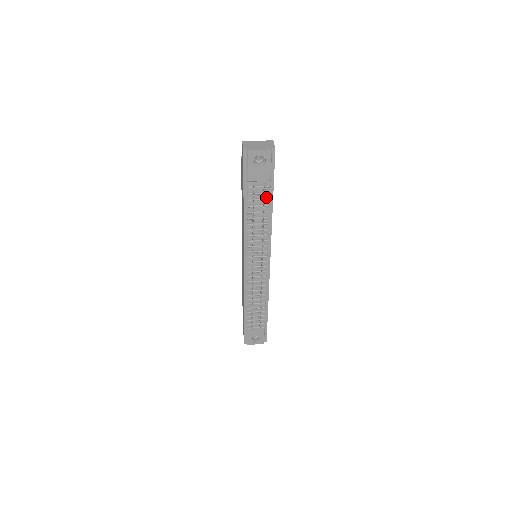
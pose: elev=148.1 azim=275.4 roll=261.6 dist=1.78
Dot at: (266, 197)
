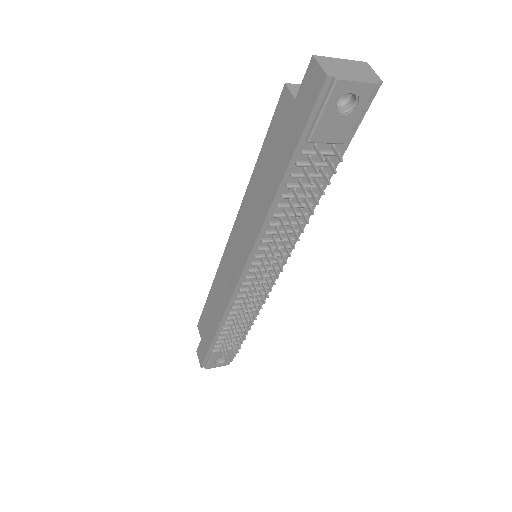
Dot at: (323, 171)
